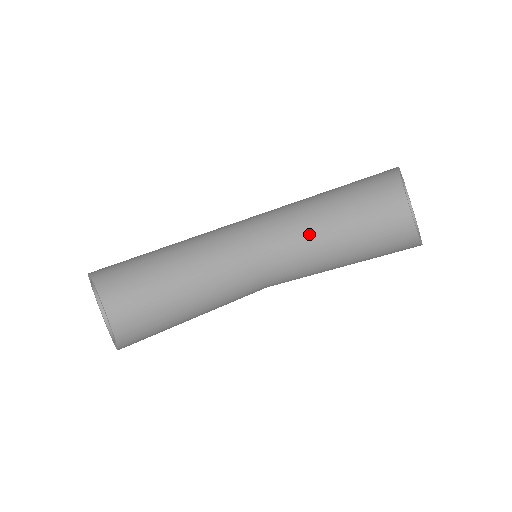
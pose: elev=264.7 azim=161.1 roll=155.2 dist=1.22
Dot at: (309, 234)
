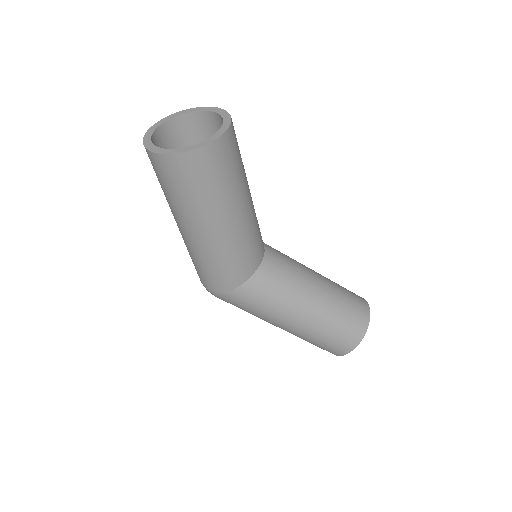
Dot at: (308, 273)
